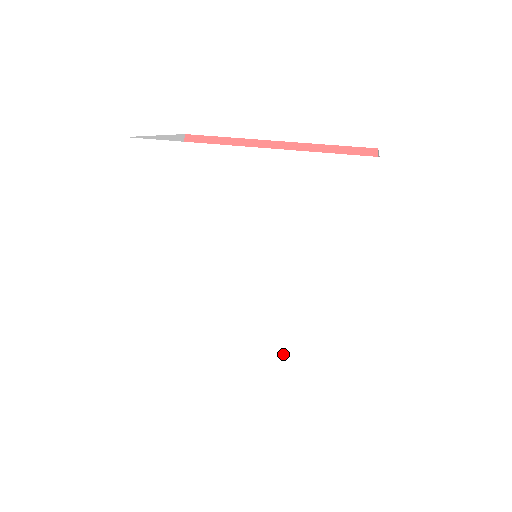
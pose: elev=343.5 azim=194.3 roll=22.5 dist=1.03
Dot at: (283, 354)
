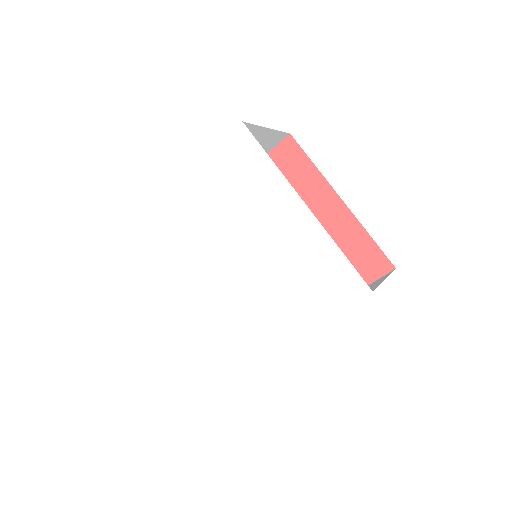
Dot at: (294, 295)
